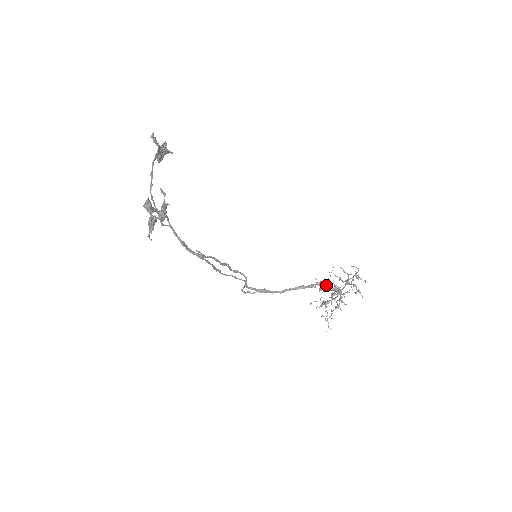
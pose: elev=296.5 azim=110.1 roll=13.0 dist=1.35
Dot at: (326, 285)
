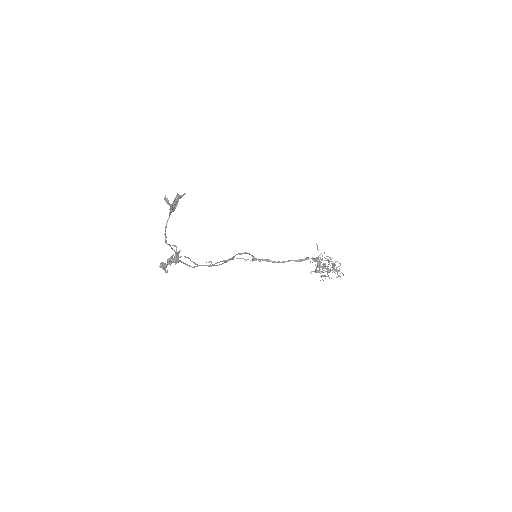
Dot at: occluded
